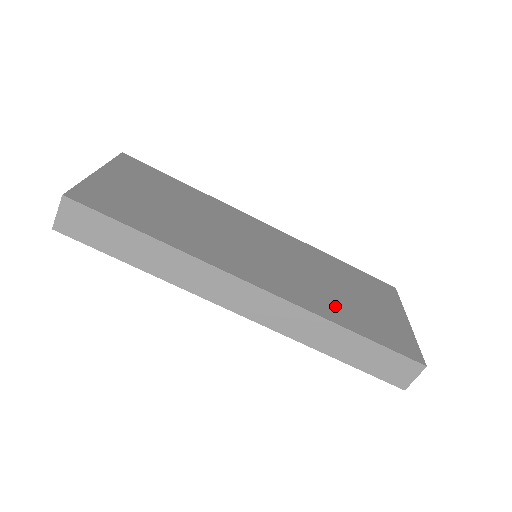
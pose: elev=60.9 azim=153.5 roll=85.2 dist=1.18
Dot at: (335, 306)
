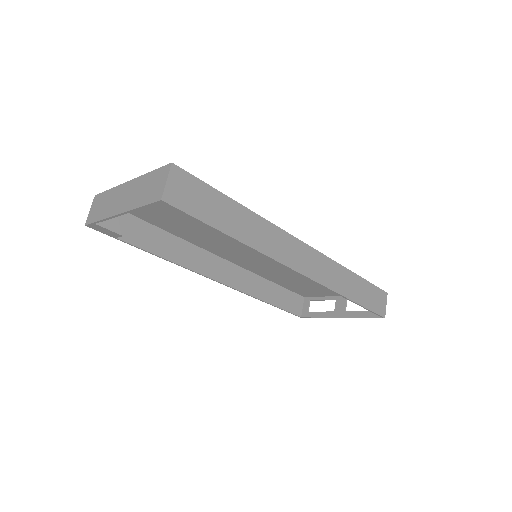
Dot at: occluded
